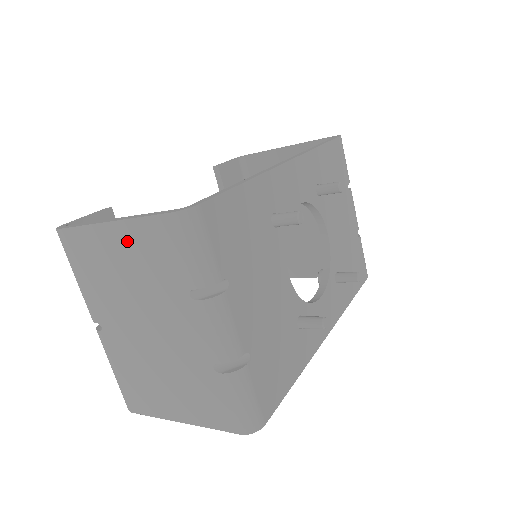
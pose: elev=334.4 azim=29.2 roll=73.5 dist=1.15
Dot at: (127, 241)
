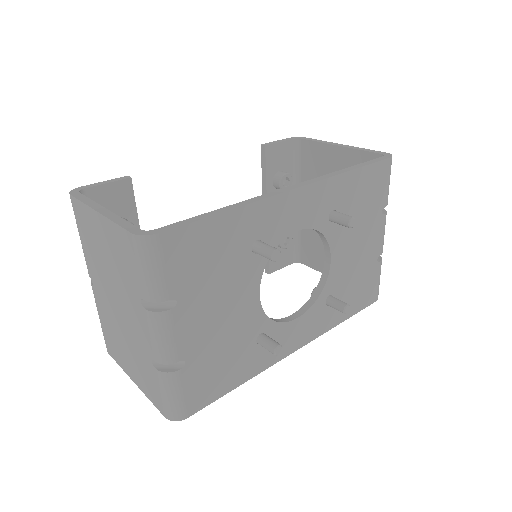
Dot at: (107, 234)
